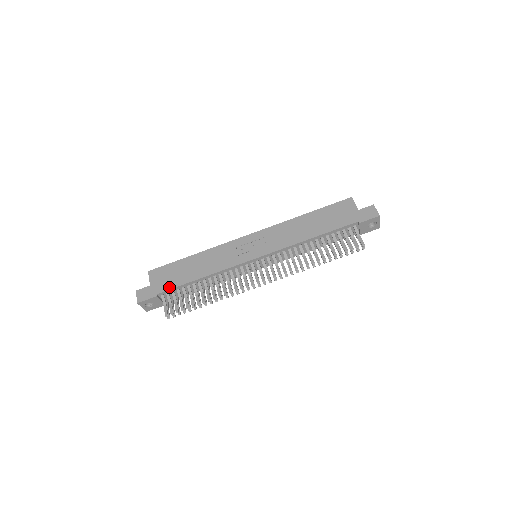
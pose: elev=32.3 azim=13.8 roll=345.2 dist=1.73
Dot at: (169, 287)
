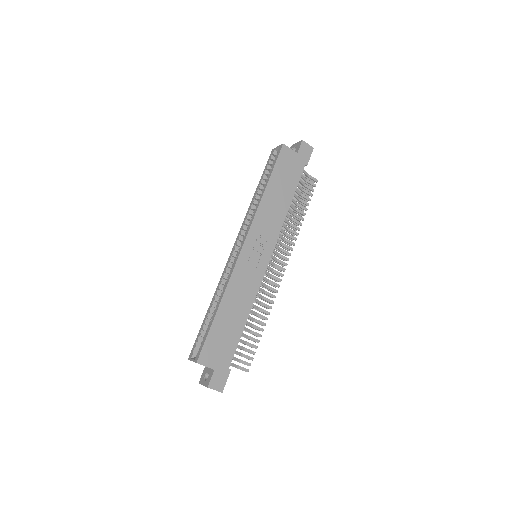
Dot at: (232, 352)
